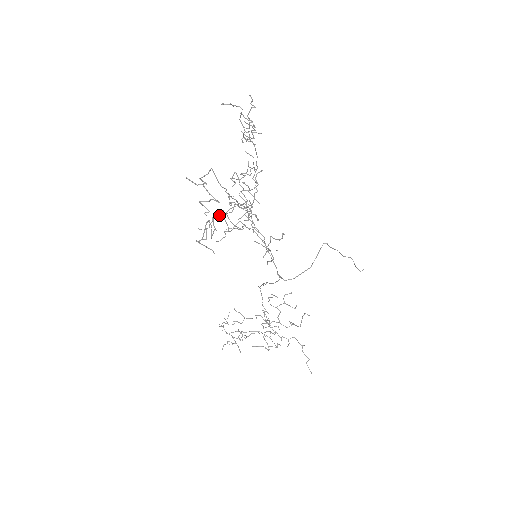
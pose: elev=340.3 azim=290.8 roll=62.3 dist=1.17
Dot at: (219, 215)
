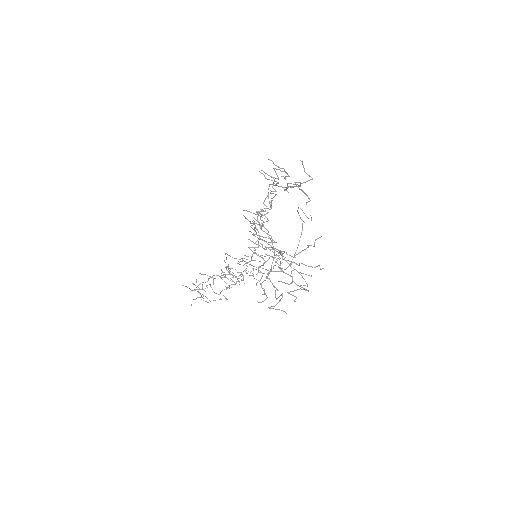
Dot at: (270, 271)
